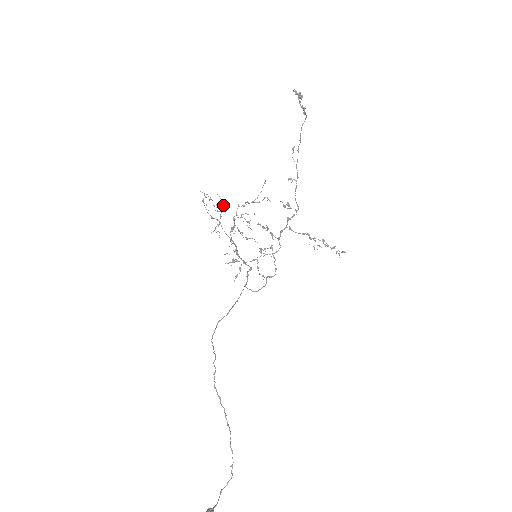
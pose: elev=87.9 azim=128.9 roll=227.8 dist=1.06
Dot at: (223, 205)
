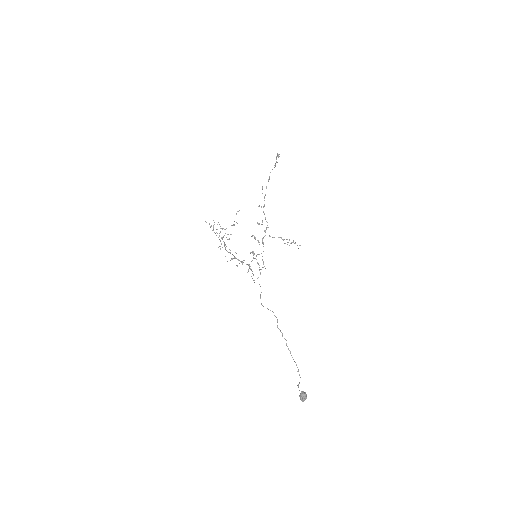
Dot at: occluded
